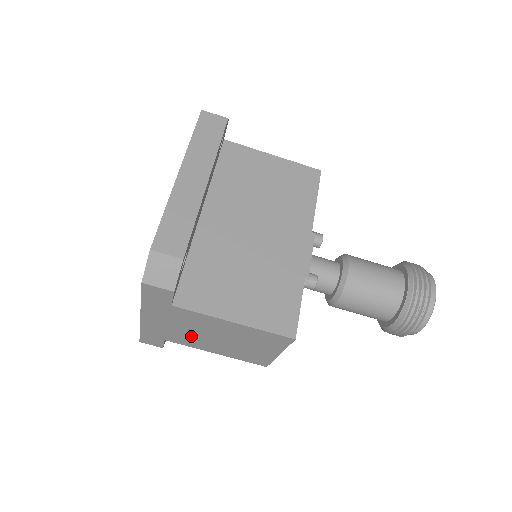
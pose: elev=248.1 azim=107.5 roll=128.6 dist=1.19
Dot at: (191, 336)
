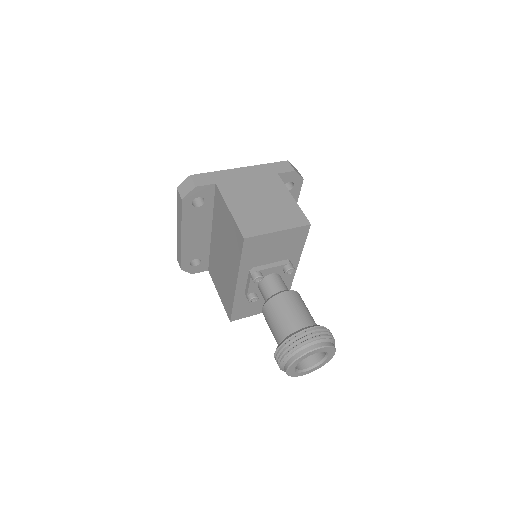
Dot at: (244, 191)
